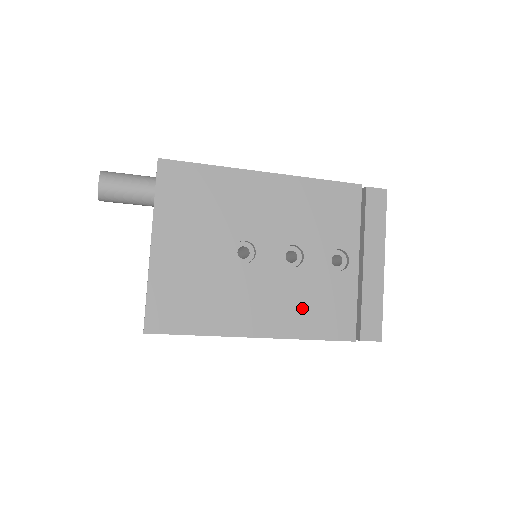
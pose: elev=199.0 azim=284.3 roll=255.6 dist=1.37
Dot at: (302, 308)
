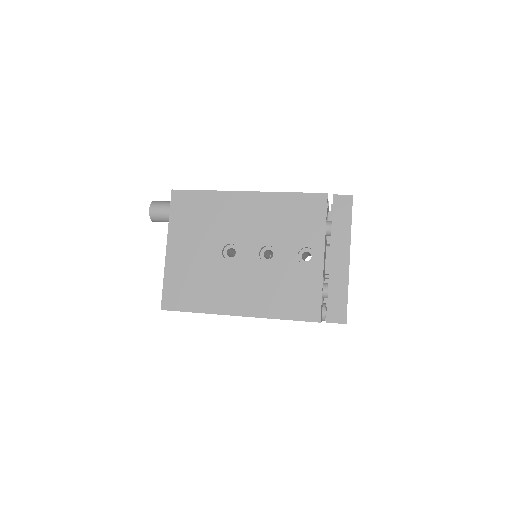
Dot at: (275, 294)
